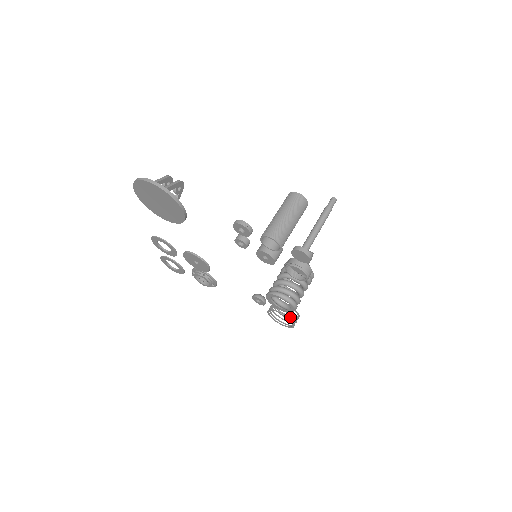
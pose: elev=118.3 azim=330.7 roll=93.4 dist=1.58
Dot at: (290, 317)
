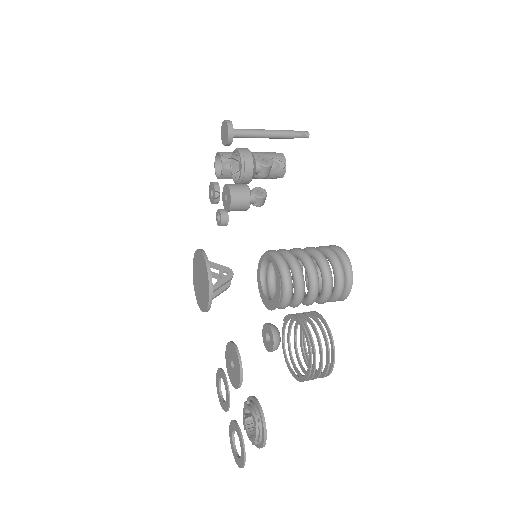
Dot at: (332, 366)
